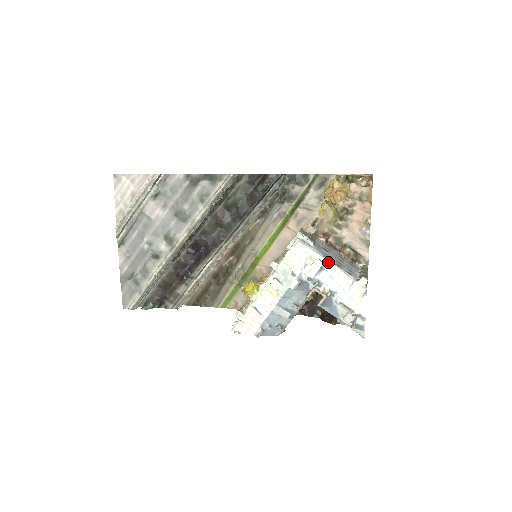
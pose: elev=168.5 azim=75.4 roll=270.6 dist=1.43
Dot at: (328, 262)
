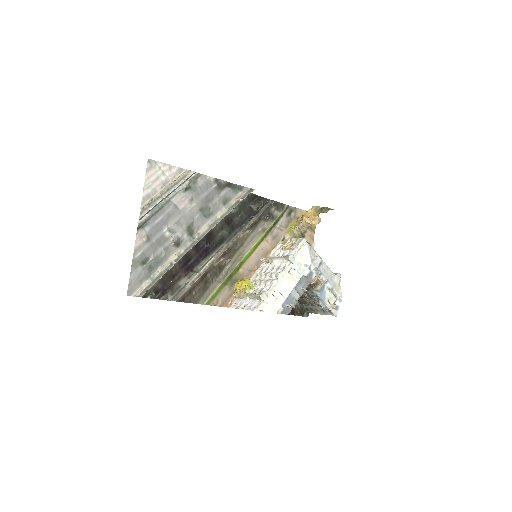
Dot at: (322, 260)
